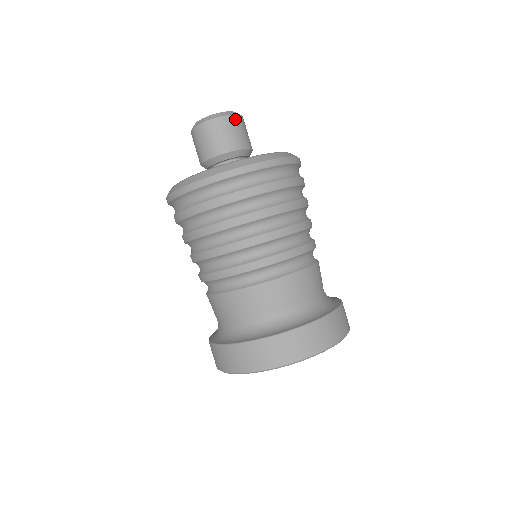
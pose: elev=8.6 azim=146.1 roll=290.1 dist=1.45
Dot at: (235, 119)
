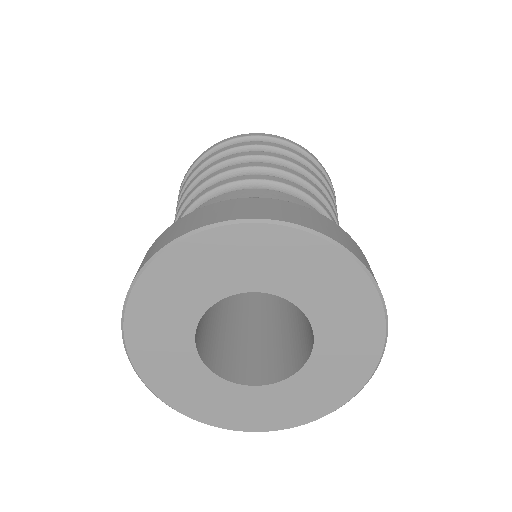
Dot at: occluded
